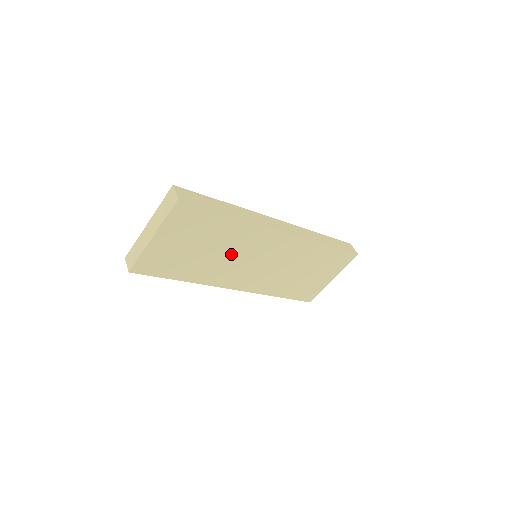
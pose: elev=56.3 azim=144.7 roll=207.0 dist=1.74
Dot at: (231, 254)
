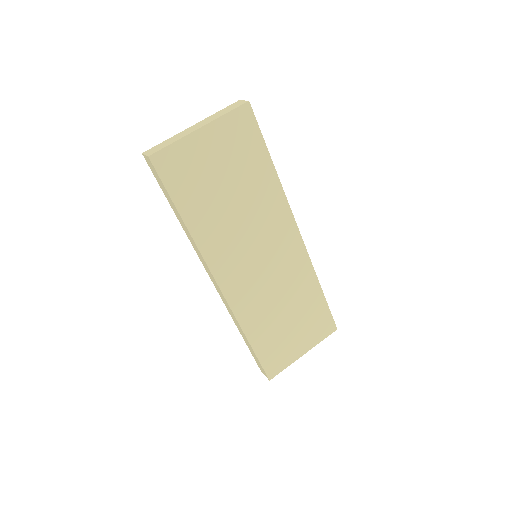
Dot at: (245, 222)
